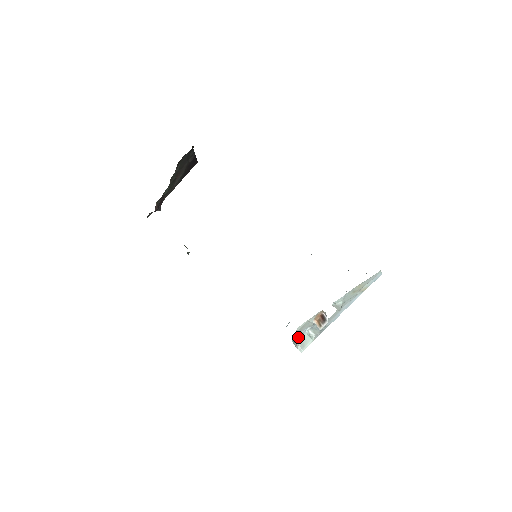
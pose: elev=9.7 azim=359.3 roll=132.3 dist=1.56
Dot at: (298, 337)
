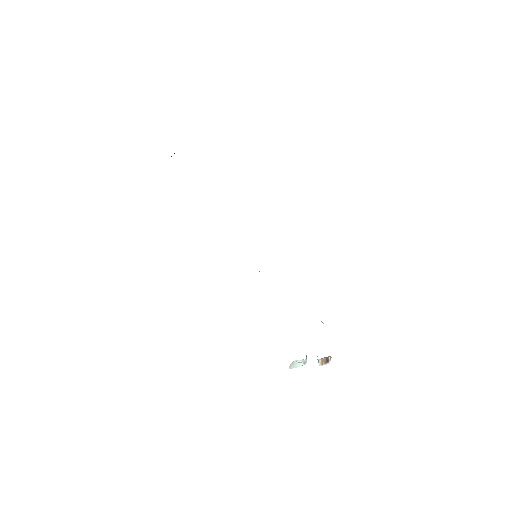
Dot at: occluded
